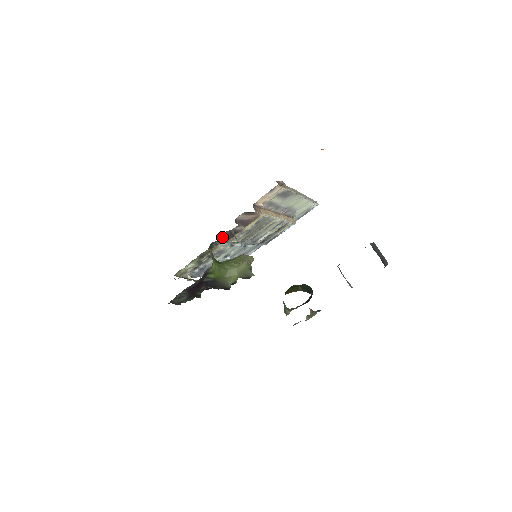
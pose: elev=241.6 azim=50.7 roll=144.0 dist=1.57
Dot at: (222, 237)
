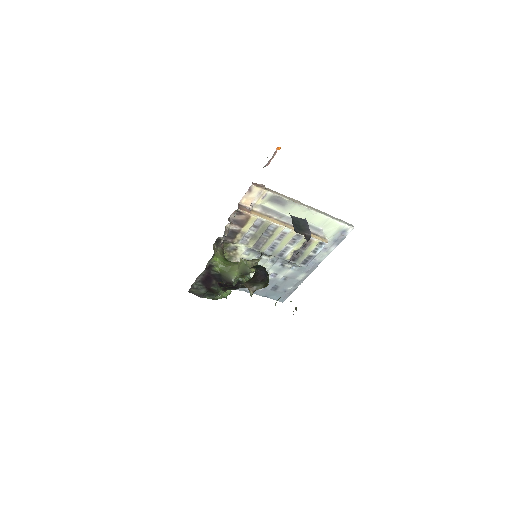
Dot at: occluded
